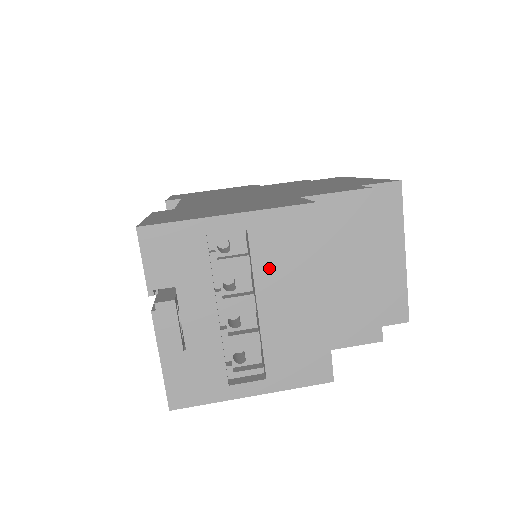
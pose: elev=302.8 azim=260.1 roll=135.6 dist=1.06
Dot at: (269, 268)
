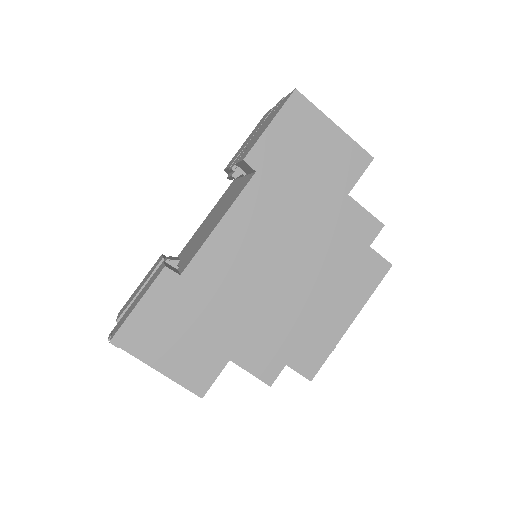
Dot at: occluded
